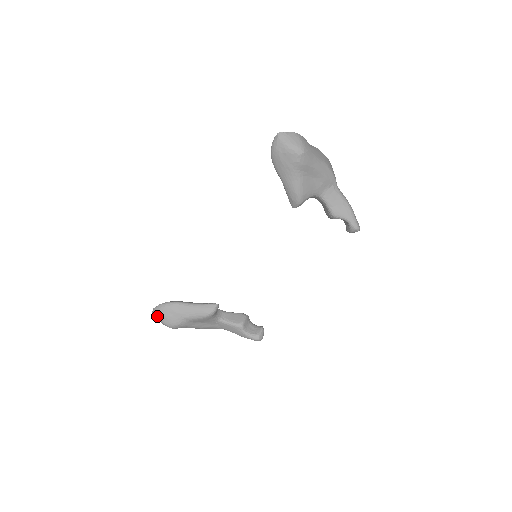
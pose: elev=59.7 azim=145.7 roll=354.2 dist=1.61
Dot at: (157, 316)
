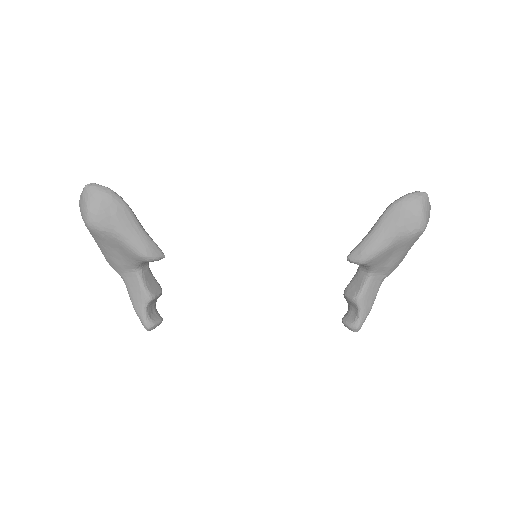
Dot at: (90, 195)
